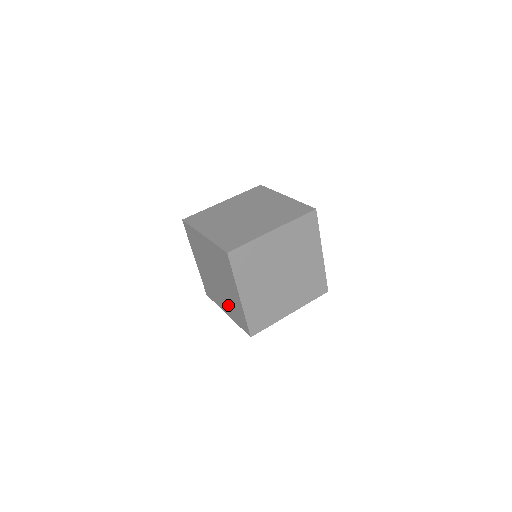
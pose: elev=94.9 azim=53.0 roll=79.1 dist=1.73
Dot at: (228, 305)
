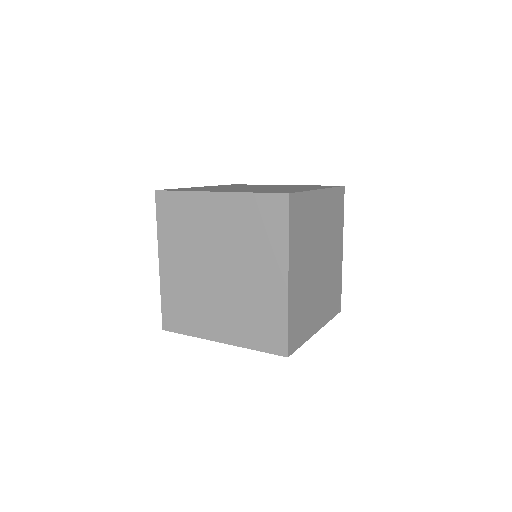
Dot at: (236, 317)
